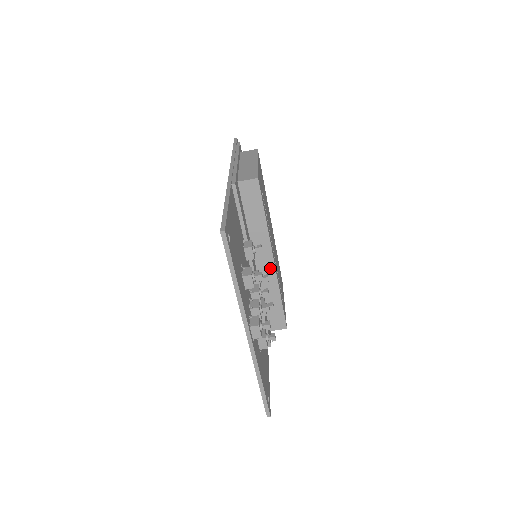
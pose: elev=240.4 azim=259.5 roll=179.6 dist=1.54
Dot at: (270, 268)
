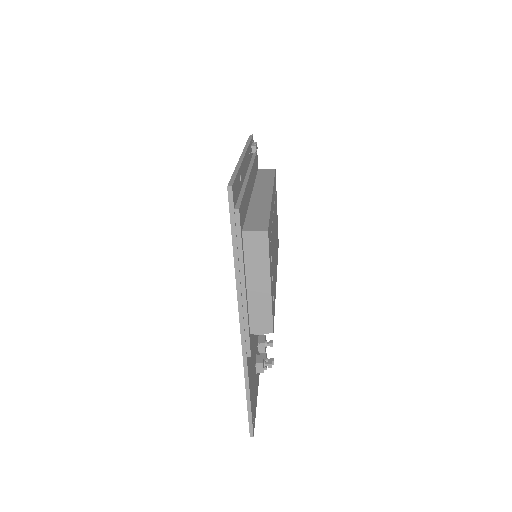
Dot at: occluded
